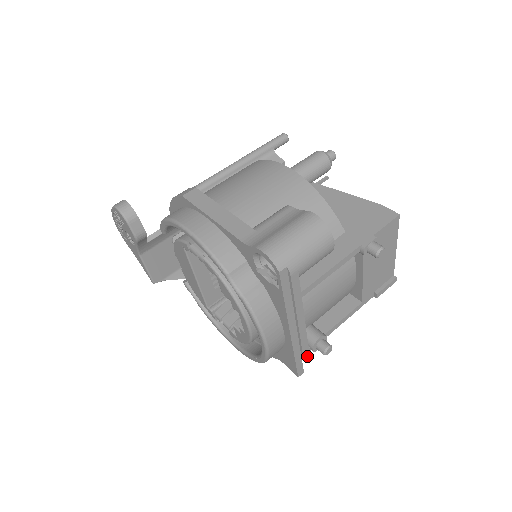
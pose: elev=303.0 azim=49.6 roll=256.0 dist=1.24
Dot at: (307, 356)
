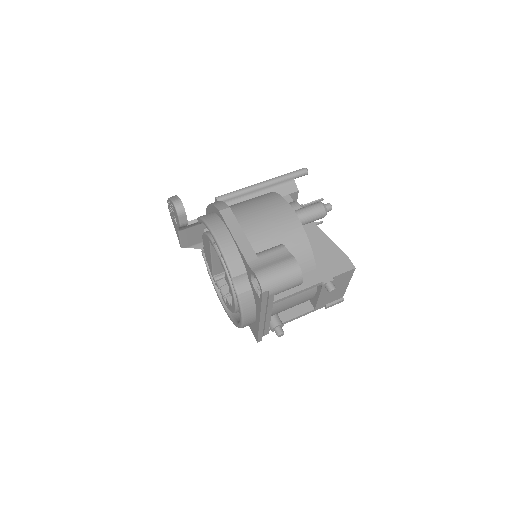
Dot at: (267, 333)
